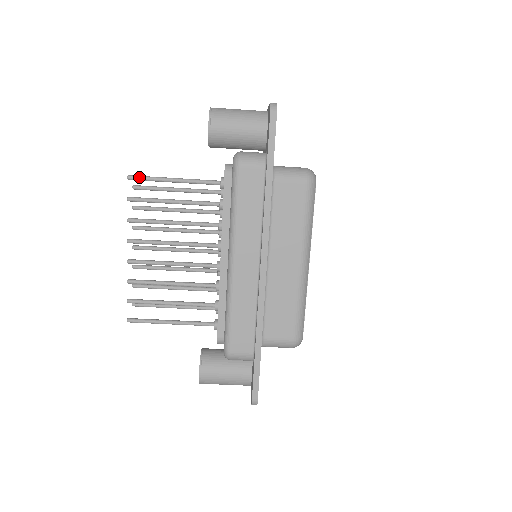
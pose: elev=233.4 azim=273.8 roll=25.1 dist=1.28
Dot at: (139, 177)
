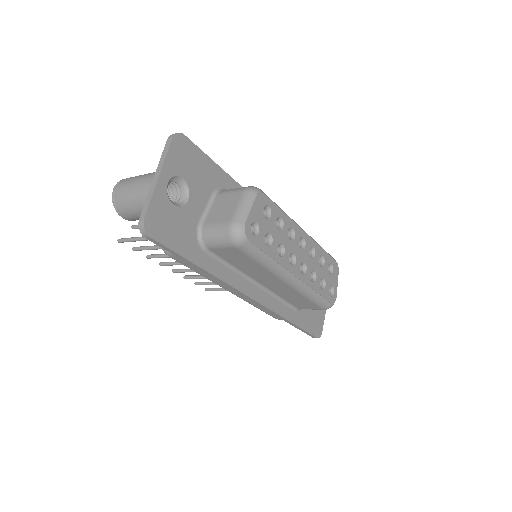
Dot at: (124, 241)
